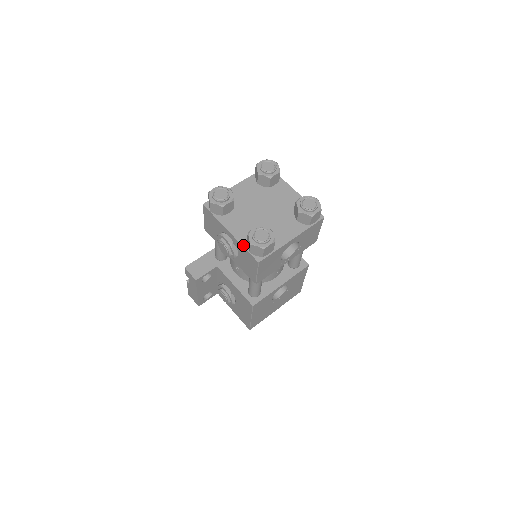
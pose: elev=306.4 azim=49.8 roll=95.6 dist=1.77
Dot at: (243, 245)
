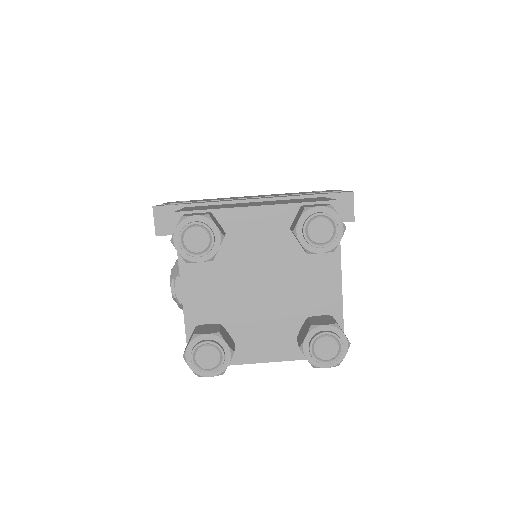
Dot at: (186, 327)
